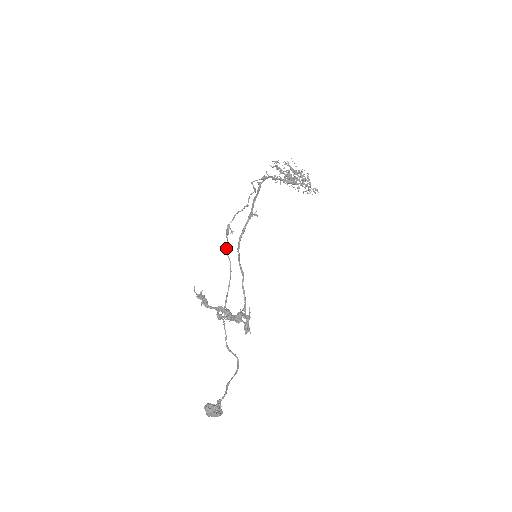
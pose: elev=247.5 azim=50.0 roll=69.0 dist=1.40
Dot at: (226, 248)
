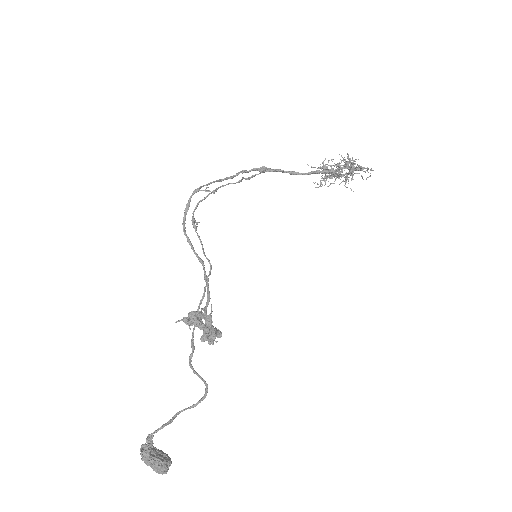
Dot at: (202, 248)
